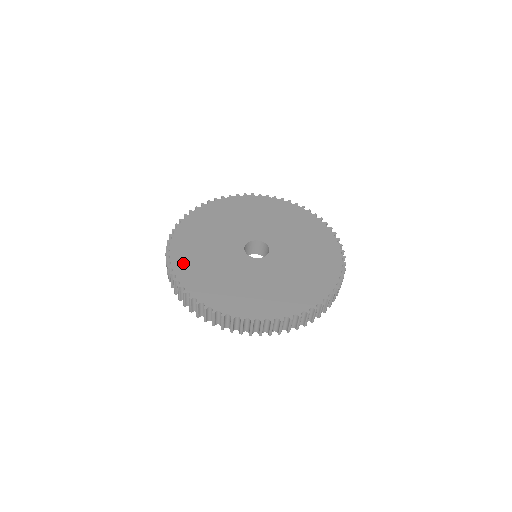
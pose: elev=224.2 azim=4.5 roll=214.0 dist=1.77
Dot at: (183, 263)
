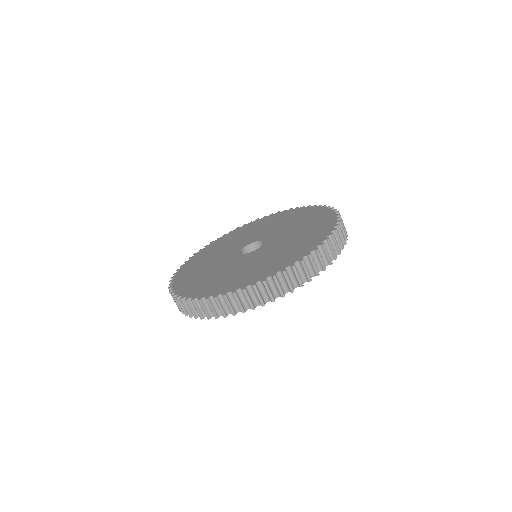
Dot at: (183, 283)
